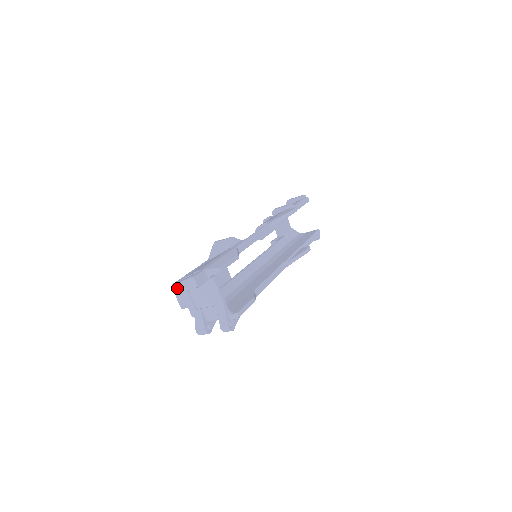
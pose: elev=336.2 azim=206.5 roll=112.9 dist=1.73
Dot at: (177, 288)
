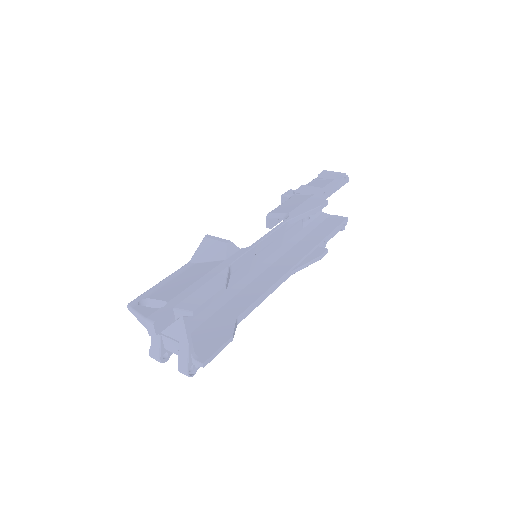
Dot at: occluded
